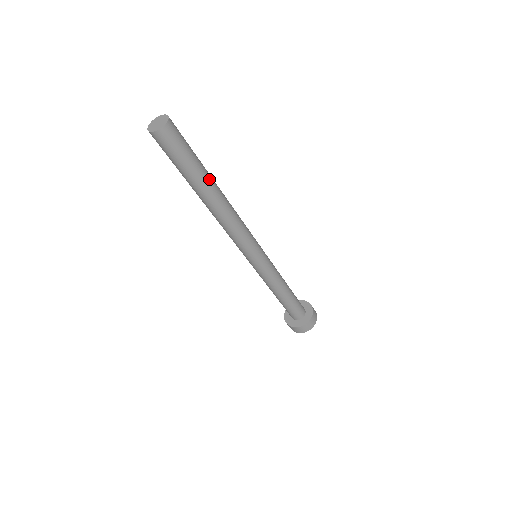
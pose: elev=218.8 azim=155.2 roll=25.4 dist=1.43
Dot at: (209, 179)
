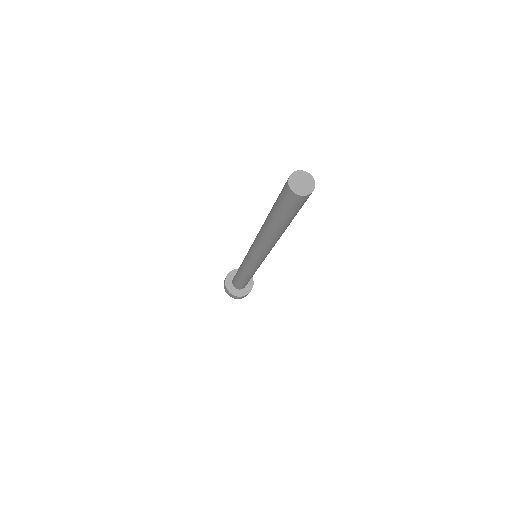
Dot at: occluded
